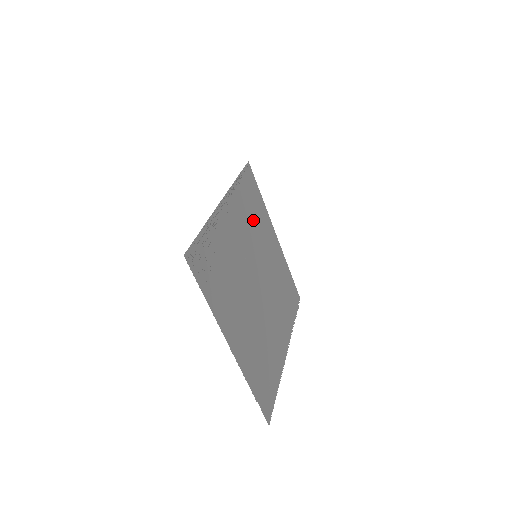
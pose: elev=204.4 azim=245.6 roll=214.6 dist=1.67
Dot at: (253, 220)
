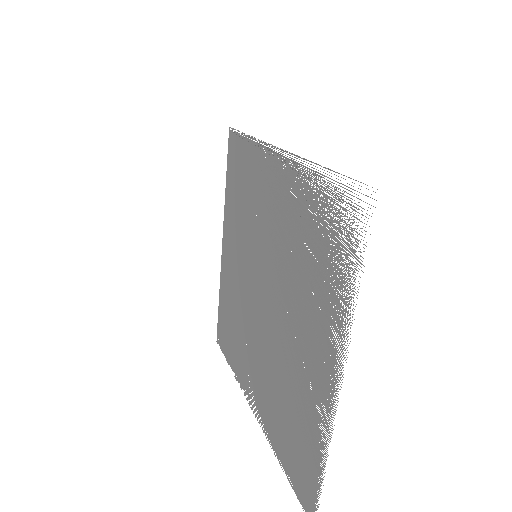
Dot at: (245, 205)
